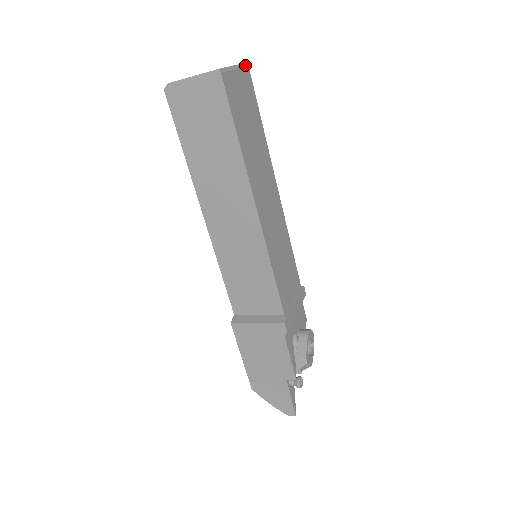
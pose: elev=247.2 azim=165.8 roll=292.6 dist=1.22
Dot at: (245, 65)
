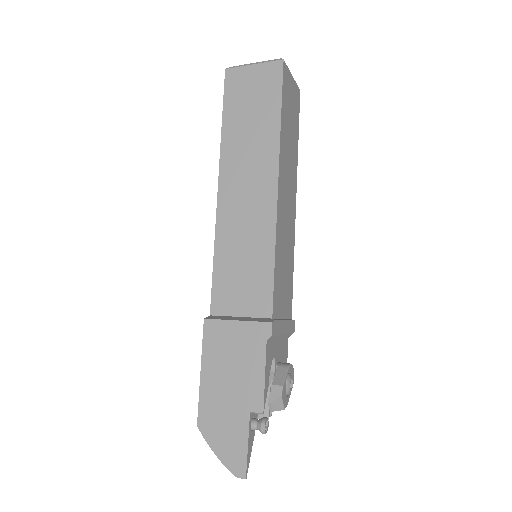
Dot at: (298, 87)
